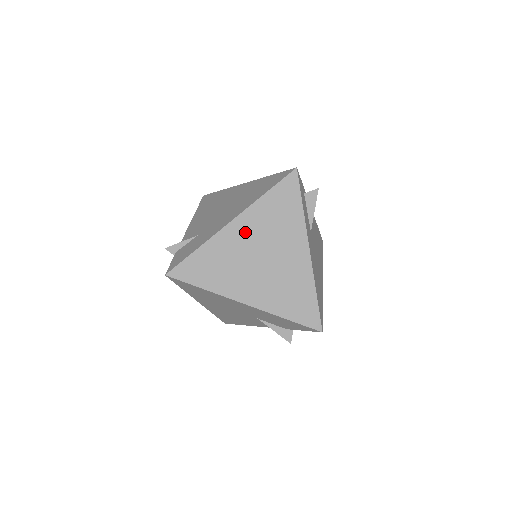
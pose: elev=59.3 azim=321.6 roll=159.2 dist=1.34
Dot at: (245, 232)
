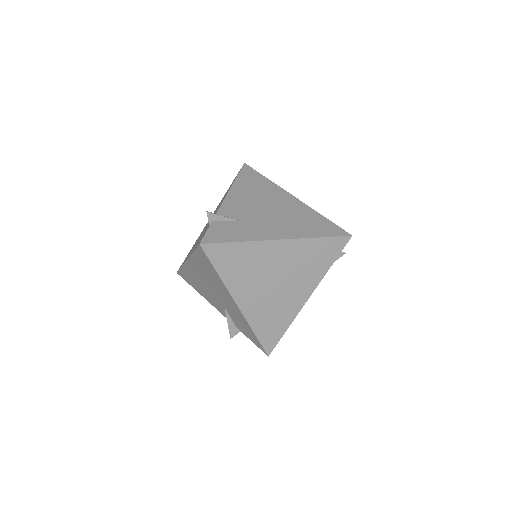
Dot at: (282, 255)
